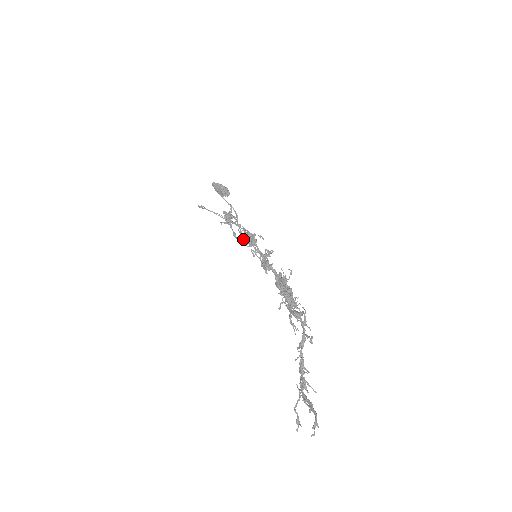
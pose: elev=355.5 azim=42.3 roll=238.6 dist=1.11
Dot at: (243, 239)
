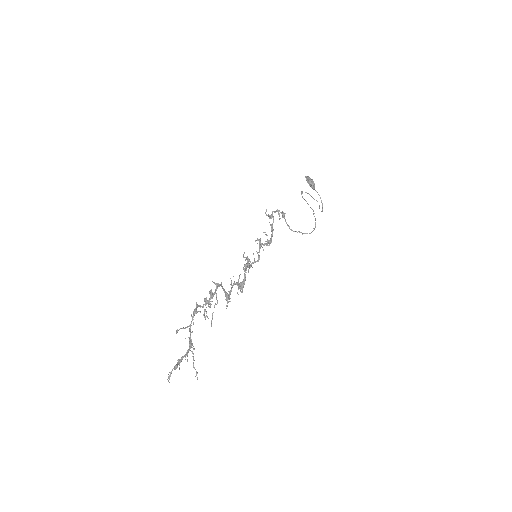
Dot at: occluded
